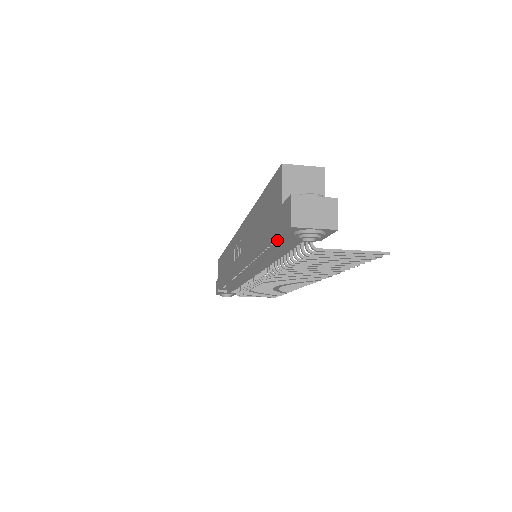
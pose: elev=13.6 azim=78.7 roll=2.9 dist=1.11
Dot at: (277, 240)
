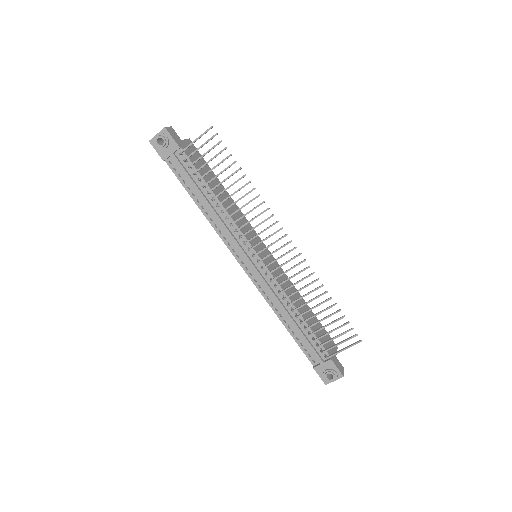
Dot at: (178, 173)
